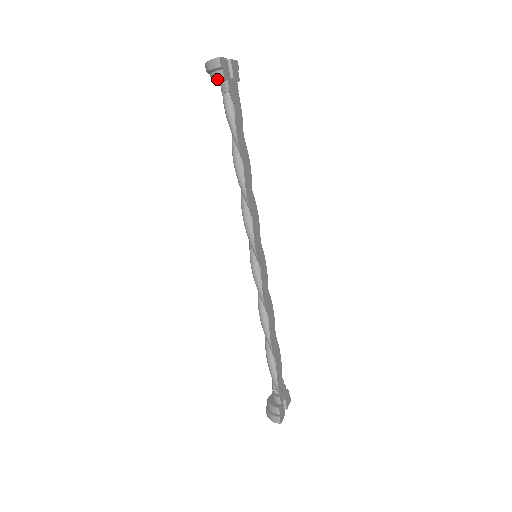
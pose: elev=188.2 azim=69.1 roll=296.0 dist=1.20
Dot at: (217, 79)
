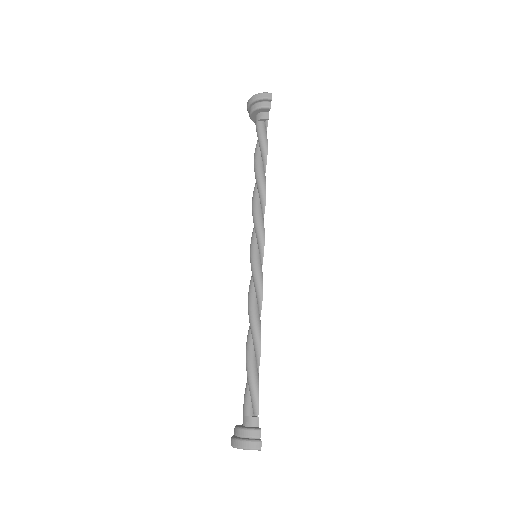
Dot at: (265, 106)
